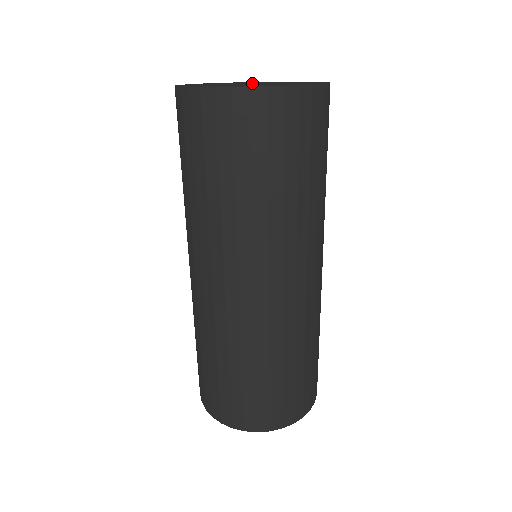
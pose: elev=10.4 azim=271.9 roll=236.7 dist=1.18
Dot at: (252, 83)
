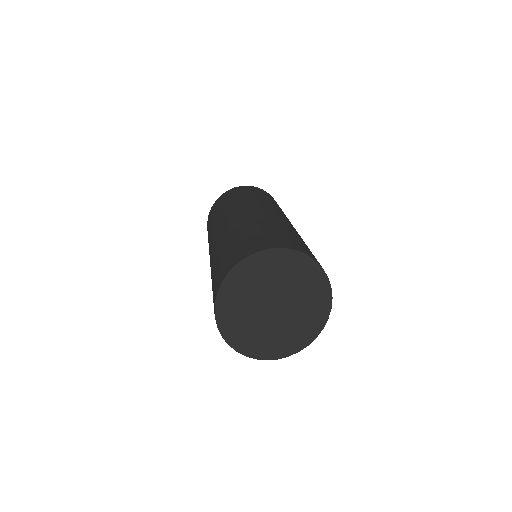
Dot at: occluded
